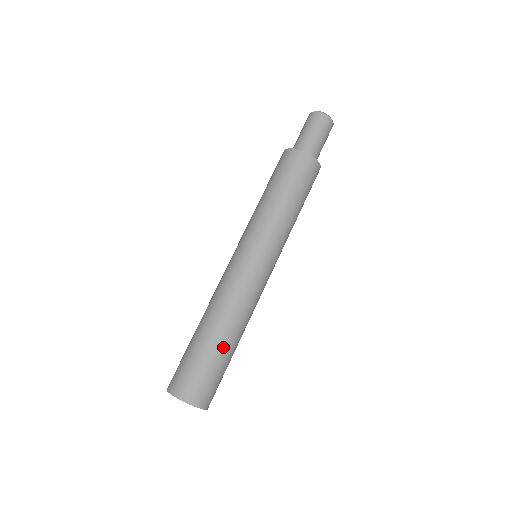
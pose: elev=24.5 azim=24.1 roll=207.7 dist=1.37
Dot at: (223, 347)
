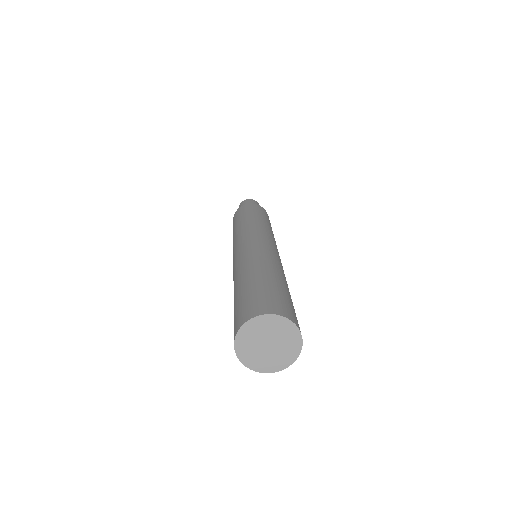
Dot at: occluded
